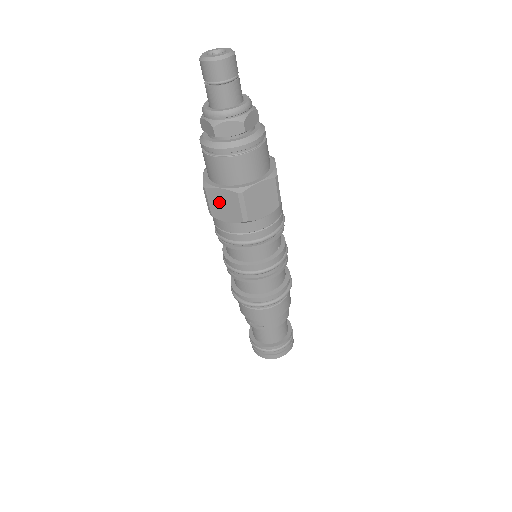
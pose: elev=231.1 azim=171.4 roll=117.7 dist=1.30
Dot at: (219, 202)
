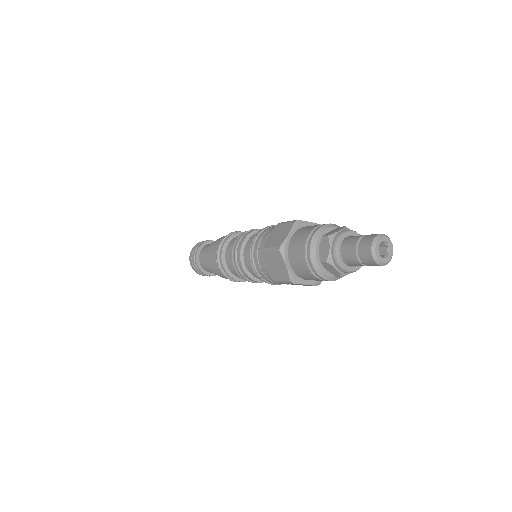
Dot at: occluded
